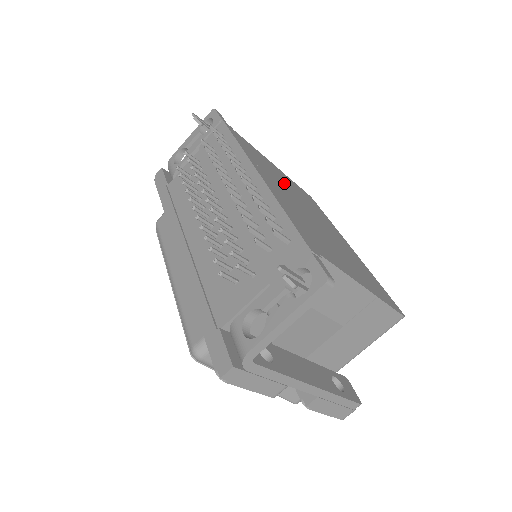
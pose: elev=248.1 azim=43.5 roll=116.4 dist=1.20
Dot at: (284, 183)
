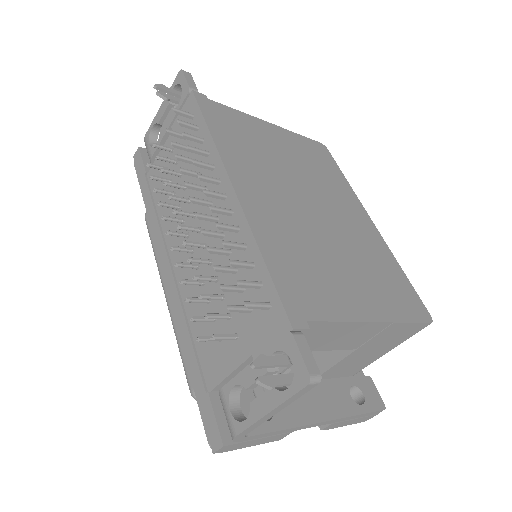
Dot at: (279, 162)
